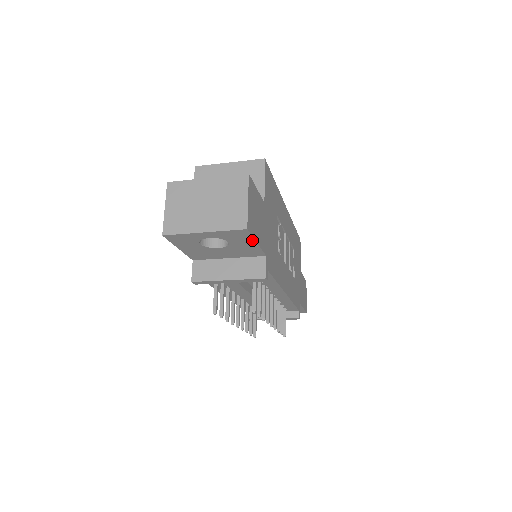
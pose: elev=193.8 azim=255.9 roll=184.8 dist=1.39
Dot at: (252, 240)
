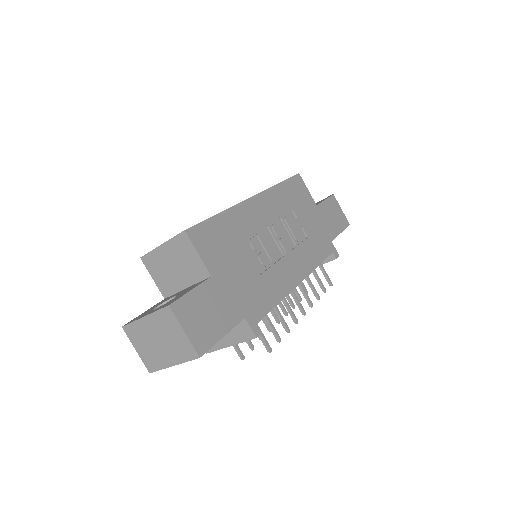
Dot at: (216, 342)
